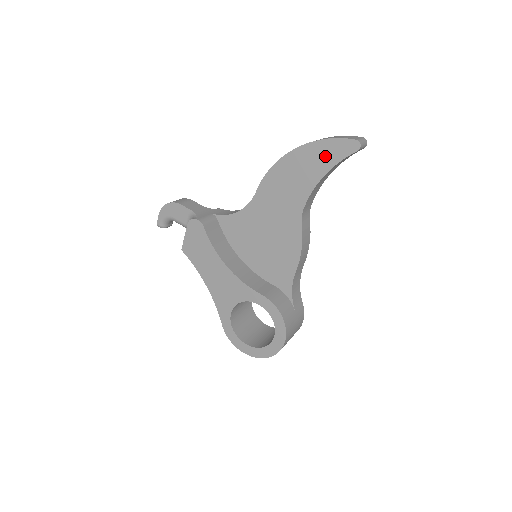
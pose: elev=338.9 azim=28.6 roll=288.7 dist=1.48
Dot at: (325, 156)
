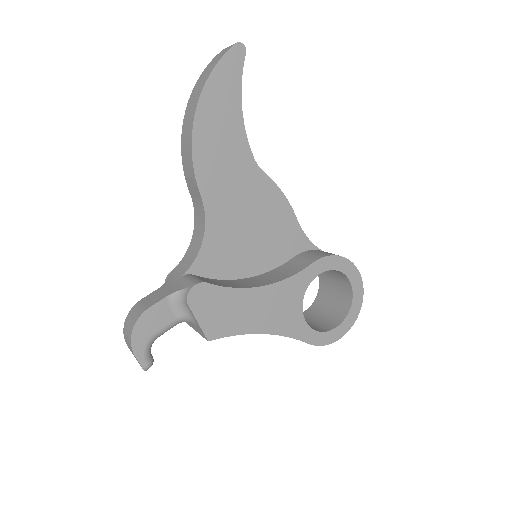
Dot at: (226, 86)
